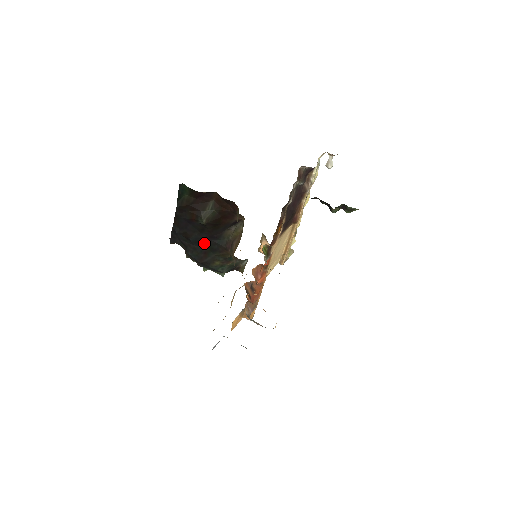
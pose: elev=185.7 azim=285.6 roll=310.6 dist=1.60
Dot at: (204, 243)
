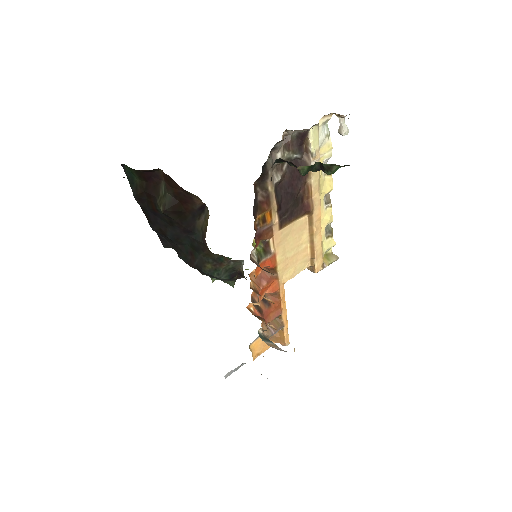
Dot at: (184, 241)
